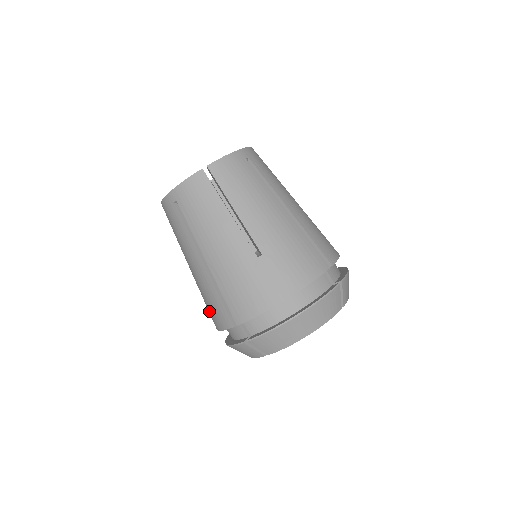
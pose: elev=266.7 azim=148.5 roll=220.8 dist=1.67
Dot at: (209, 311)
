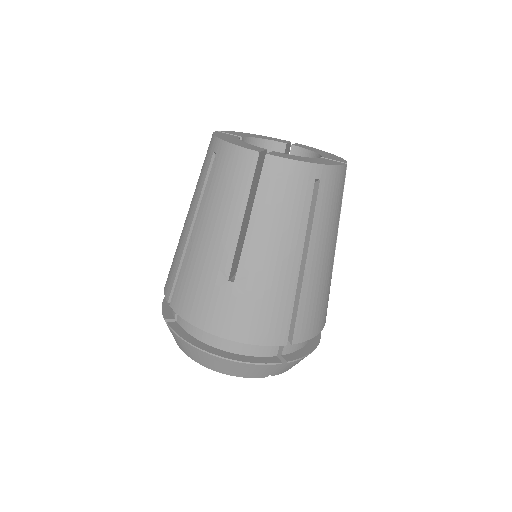
Dot at: occluded
